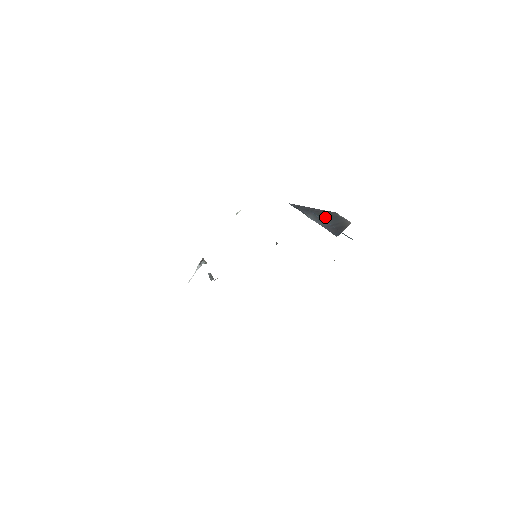
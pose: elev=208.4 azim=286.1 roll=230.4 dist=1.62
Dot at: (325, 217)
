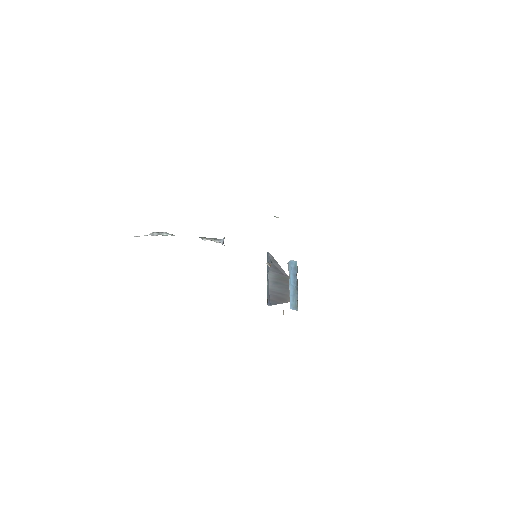
Dot at: (282, 283)
